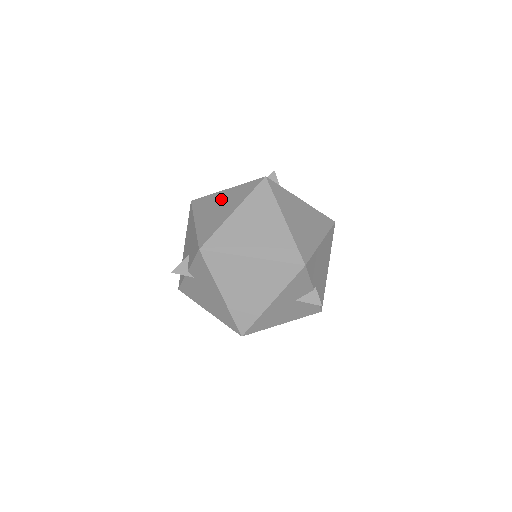
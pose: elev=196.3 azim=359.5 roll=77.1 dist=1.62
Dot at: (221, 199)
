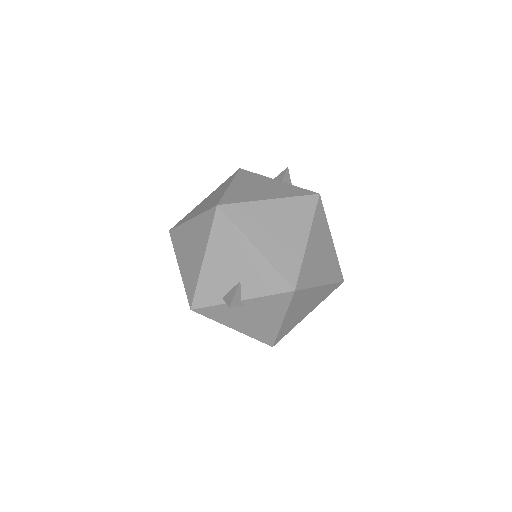
Dot at: (275, 215)
